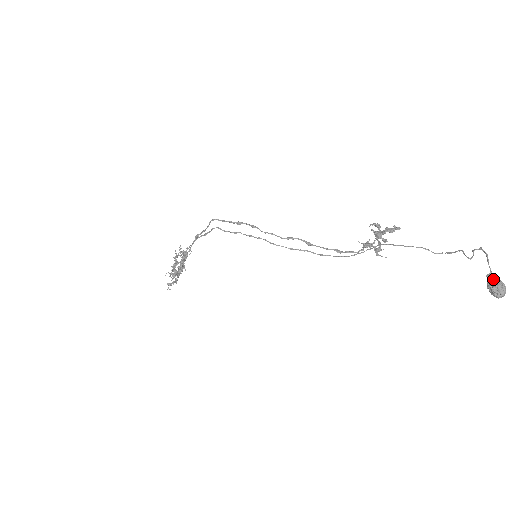
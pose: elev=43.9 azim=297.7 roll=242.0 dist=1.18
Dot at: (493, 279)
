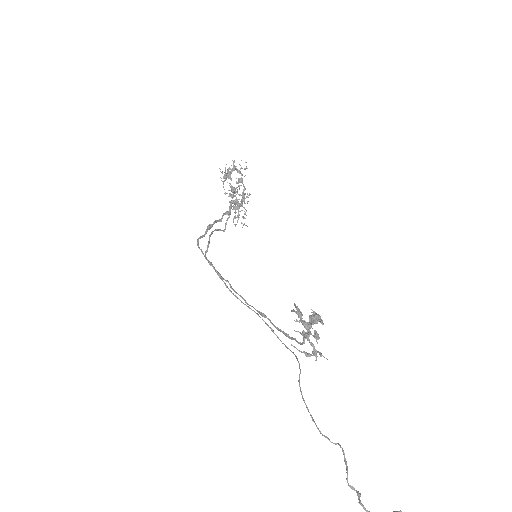
Dot at: out of frame
